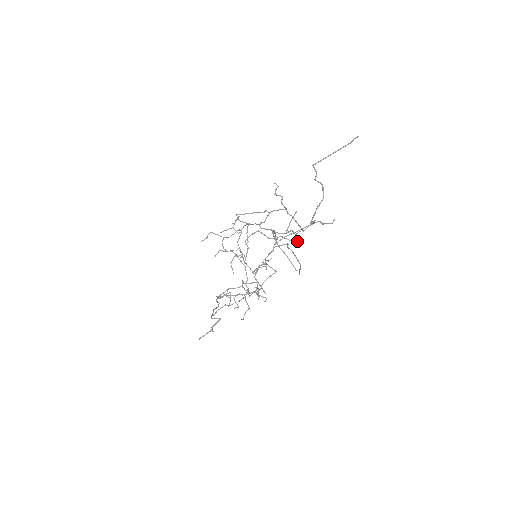
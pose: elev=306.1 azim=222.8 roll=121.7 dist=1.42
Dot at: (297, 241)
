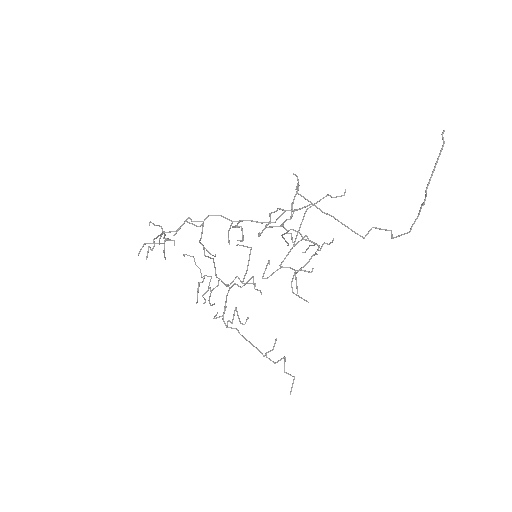
Dot at: occluded
